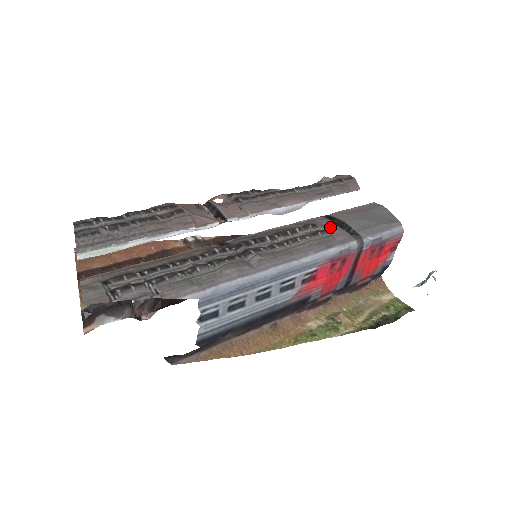
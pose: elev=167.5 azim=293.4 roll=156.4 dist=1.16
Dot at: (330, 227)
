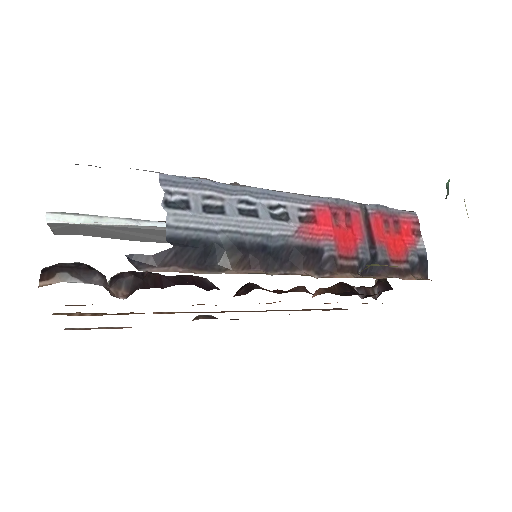
Dot at: occluded
